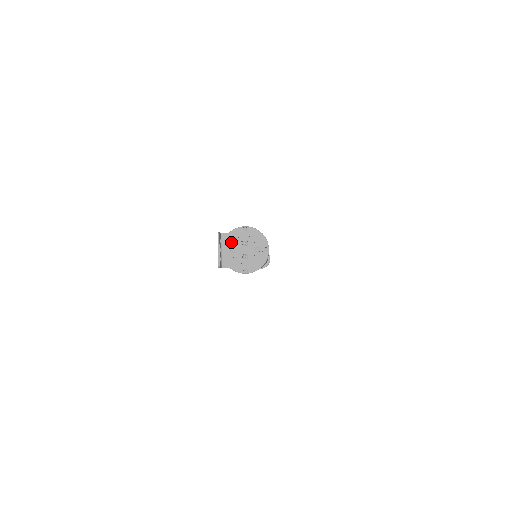
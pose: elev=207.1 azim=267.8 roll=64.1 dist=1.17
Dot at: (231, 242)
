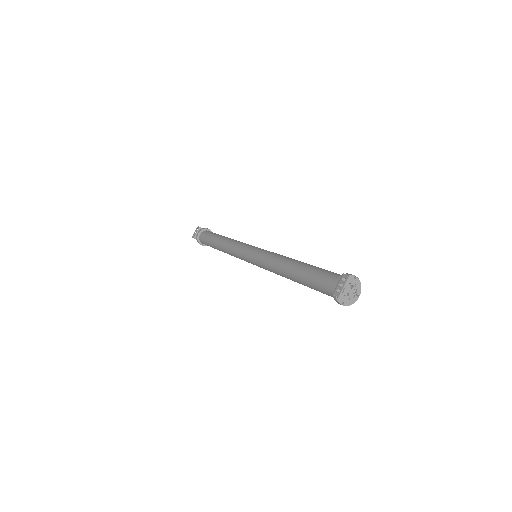
Dot at: occluded
